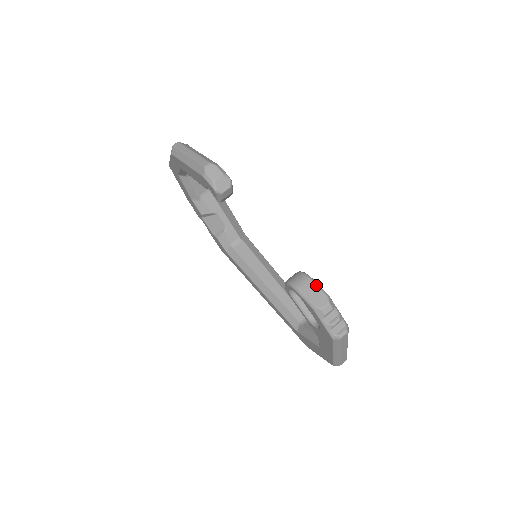
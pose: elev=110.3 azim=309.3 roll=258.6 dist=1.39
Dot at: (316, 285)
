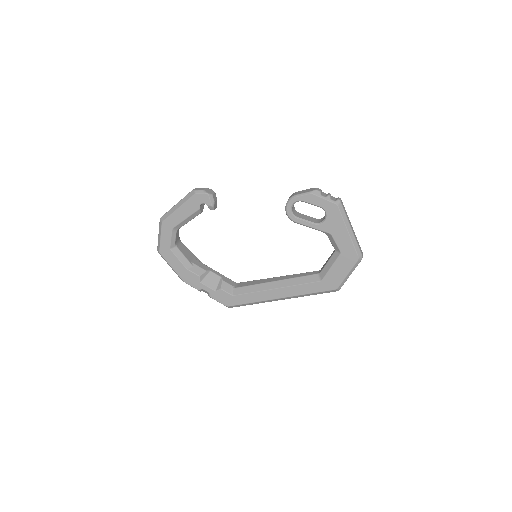
Dot at: (302, 190)
